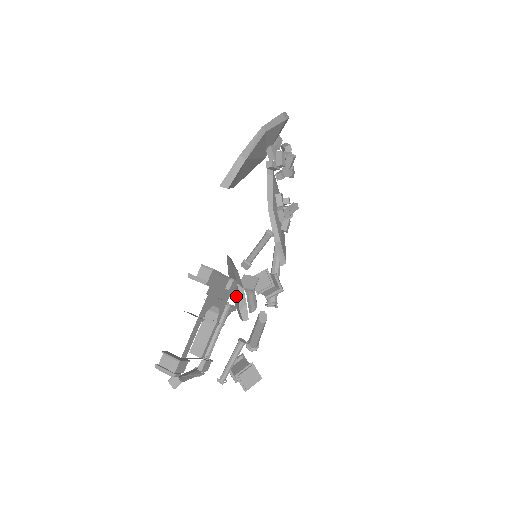
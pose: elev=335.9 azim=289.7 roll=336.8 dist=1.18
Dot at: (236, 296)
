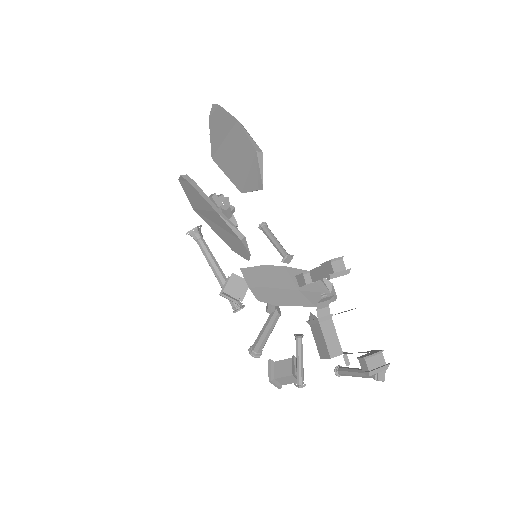
Dot at: (302, 290)
